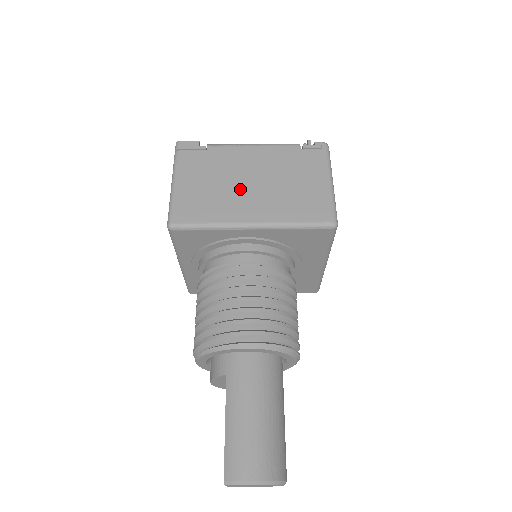
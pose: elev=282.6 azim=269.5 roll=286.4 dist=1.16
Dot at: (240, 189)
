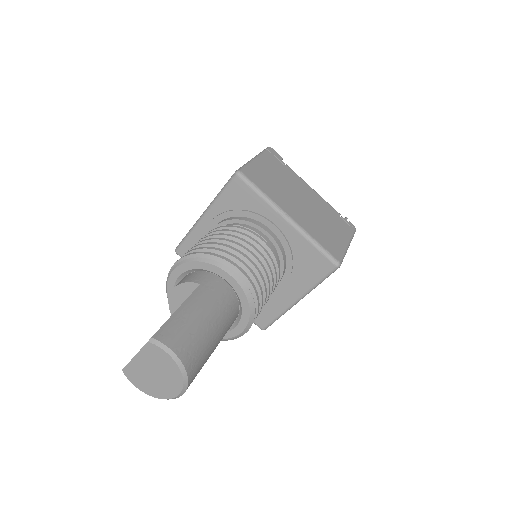
Dot at: (293, 198)
